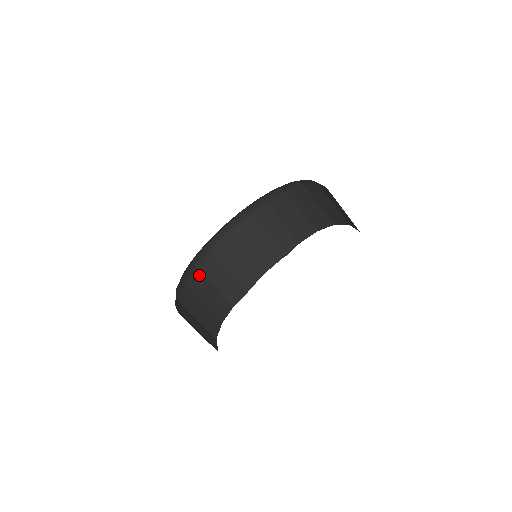
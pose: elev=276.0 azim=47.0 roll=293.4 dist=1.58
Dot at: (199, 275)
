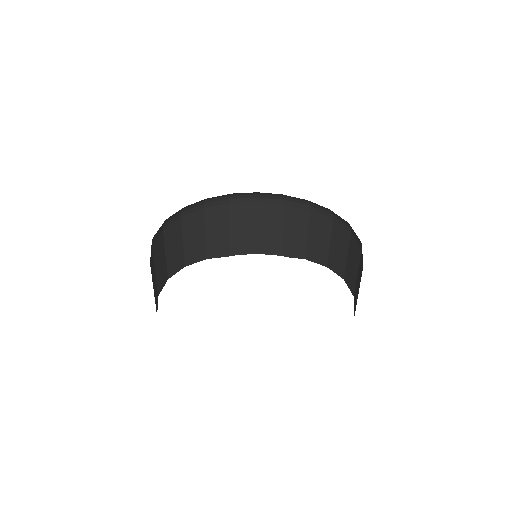
Dot at: (201, 213)
